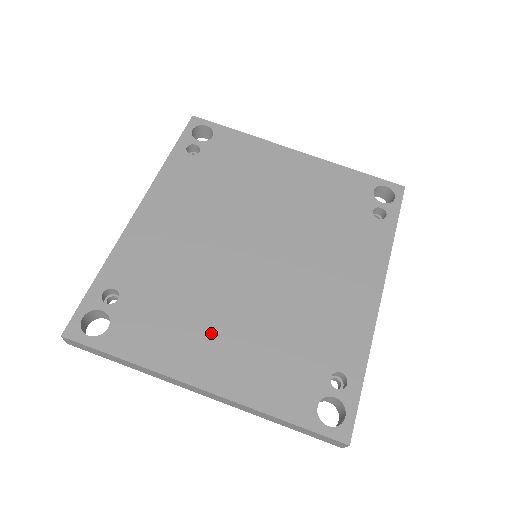
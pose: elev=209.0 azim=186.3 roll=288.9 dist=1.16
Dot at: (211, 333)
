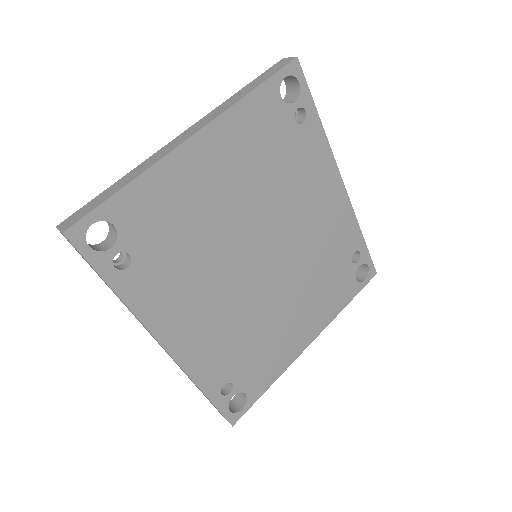
Dot at: (289, 325)
